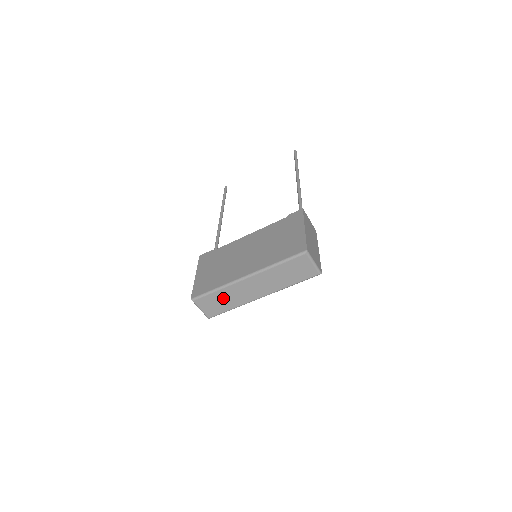
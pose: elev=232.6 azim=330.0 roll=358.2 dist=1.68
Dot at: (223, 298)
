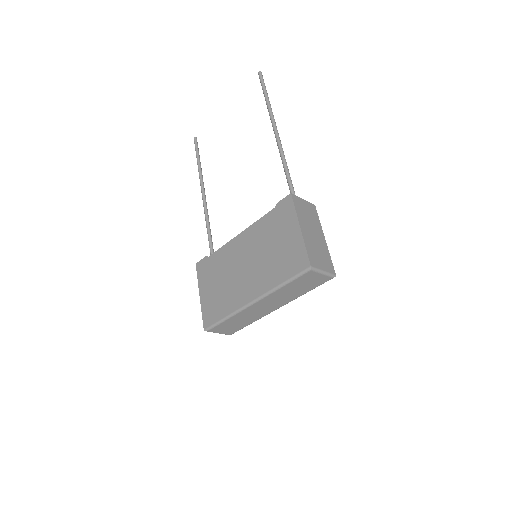
Dot at: (237, 321)
